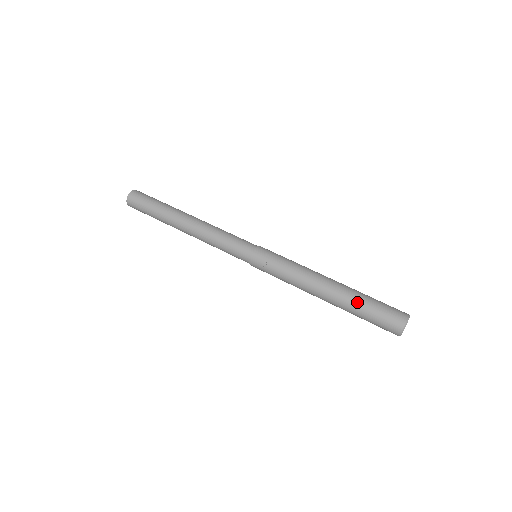
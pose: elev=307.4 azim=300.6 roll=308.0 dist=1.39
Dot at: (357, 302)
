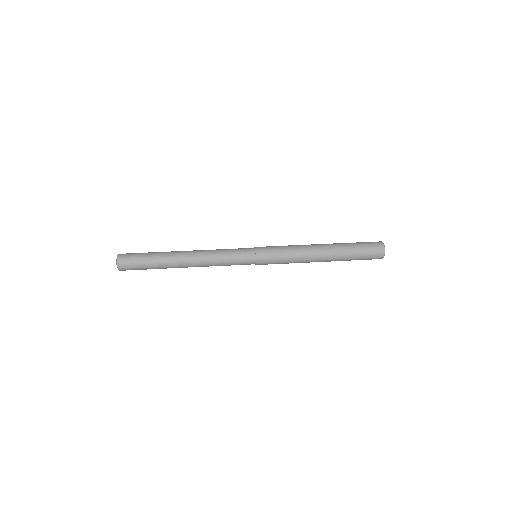
Dot at: (348, 248)
